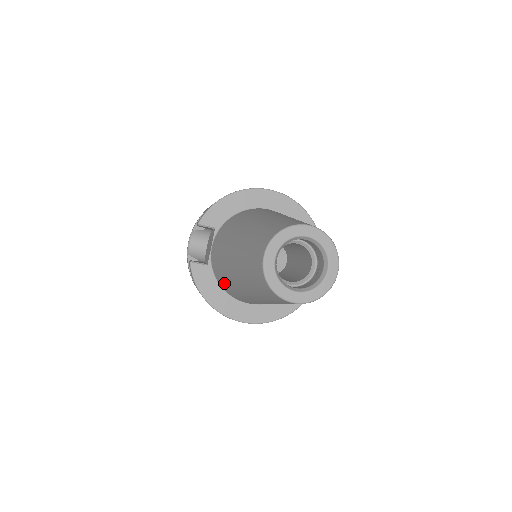
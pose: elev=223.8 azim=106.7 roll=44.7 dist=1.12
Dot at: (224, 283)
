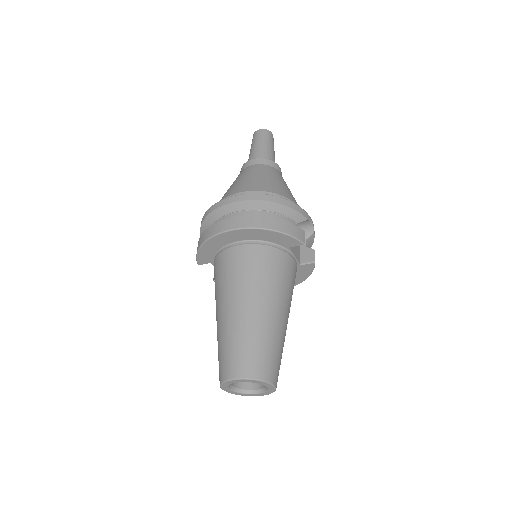
Dot at: occluded
